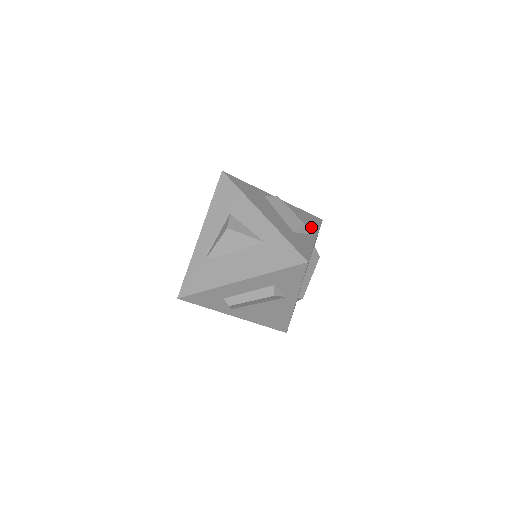
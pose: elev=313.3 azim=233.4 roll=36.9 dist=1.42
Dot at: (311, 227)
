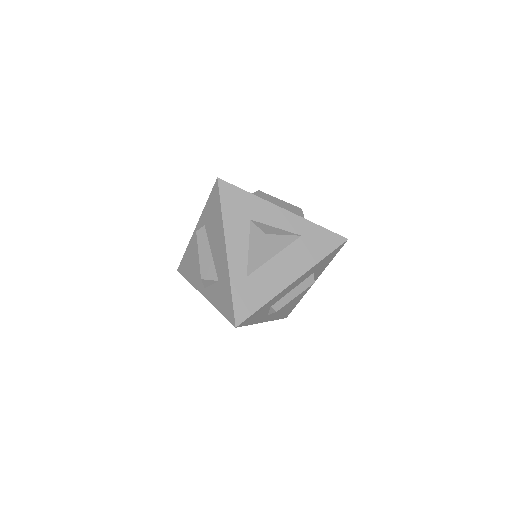
Dot at: occluded
